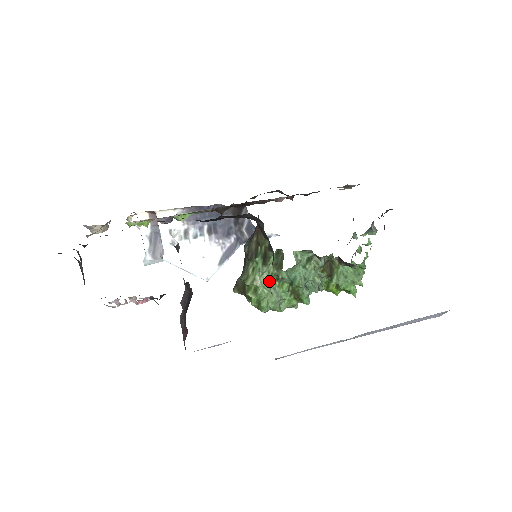
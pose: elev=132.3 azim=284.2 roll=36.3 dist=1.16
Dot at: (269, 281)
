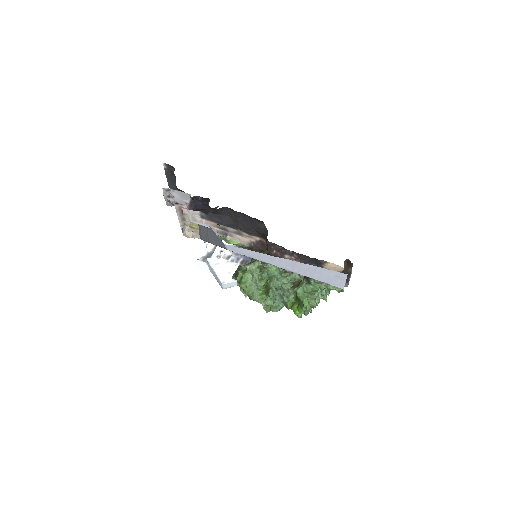
Dot at: (255, 273)
